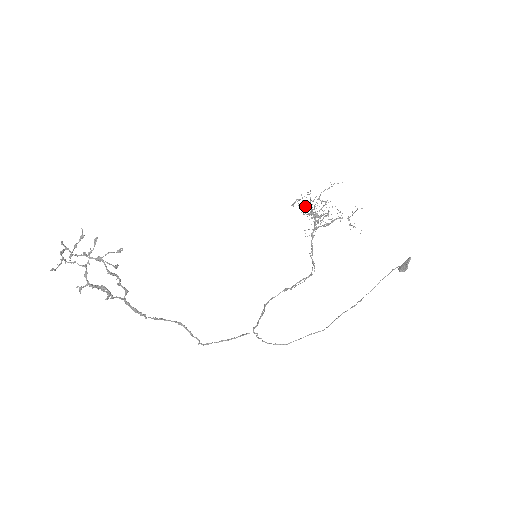
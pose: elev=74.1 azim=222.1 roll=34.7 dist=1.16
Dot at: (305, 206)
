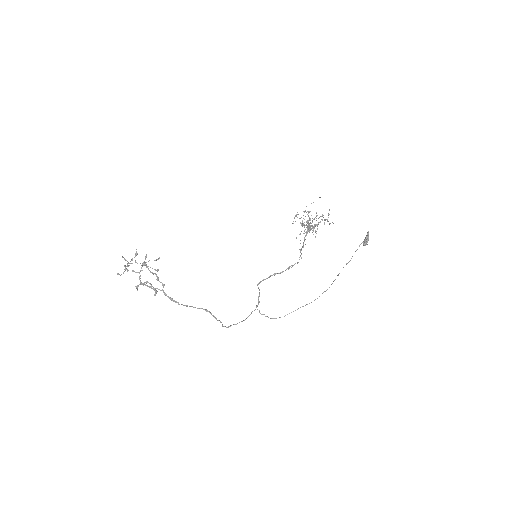
Dot at: occluded
